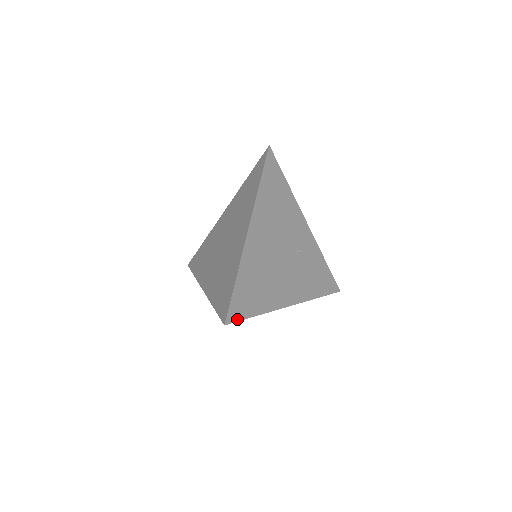
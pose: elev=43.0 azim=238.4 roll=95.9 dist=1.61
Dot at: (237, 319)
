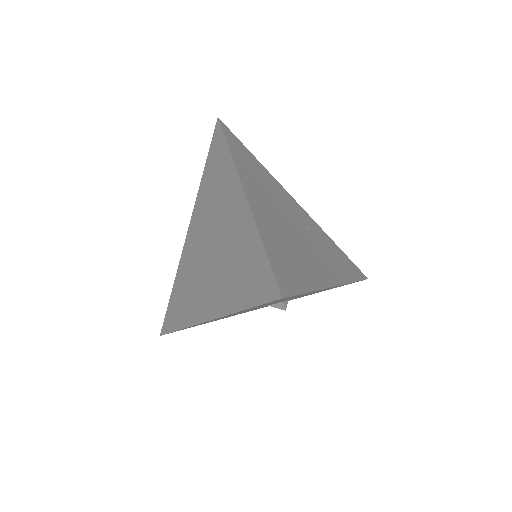
Dot at: (292, 293)
